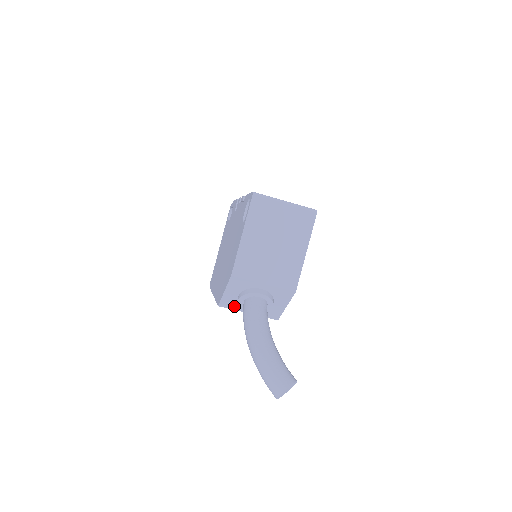
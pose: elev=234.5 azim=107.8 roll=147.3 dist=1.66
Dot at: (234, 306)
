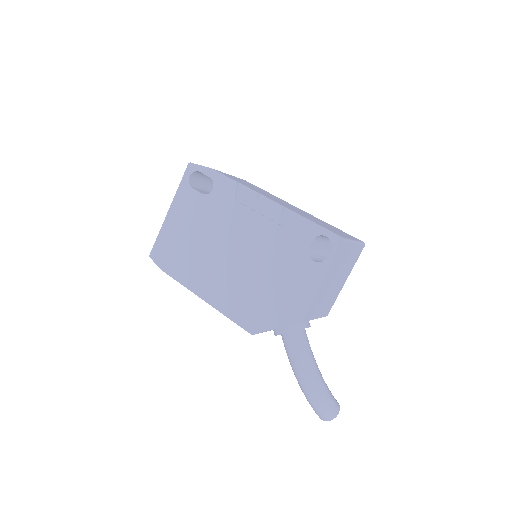
Dot at: occluded
